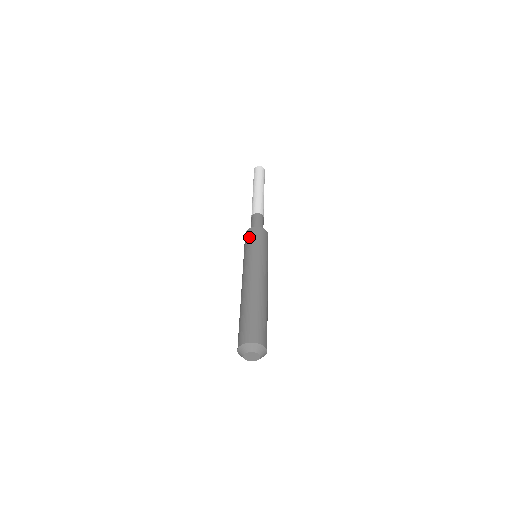
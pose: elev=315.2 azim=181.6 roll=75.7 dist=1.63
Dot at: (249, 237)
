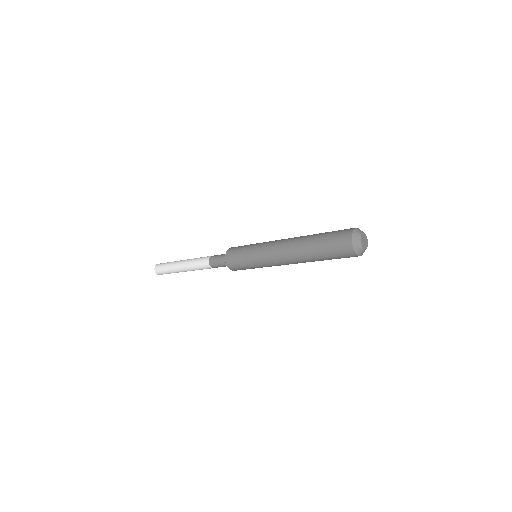
Dot at: (237, 249)
